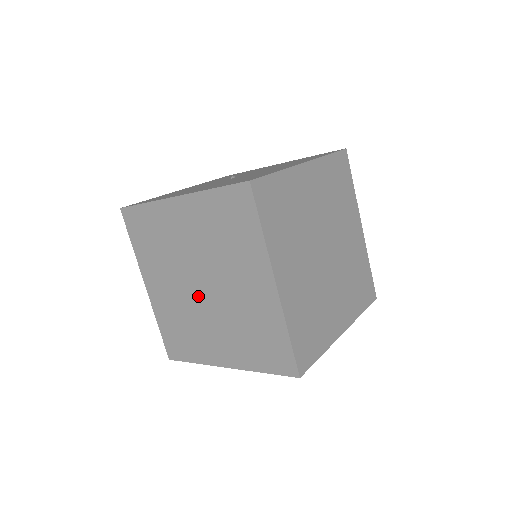
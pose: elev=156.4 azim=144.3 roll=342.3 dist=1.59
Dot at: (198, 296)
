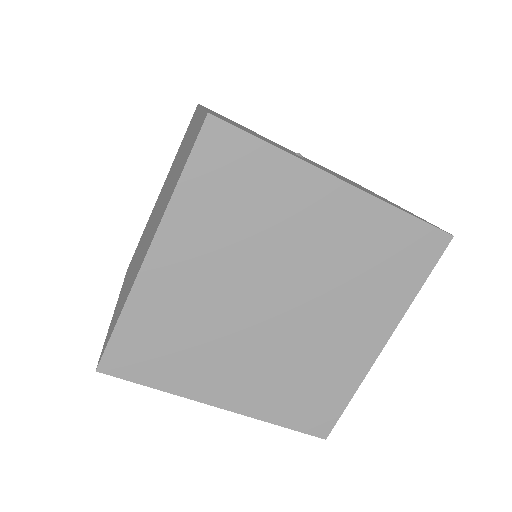
Dot at: (256, 311)
